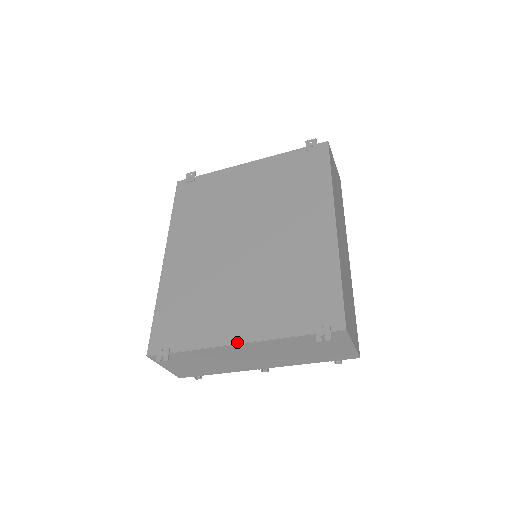
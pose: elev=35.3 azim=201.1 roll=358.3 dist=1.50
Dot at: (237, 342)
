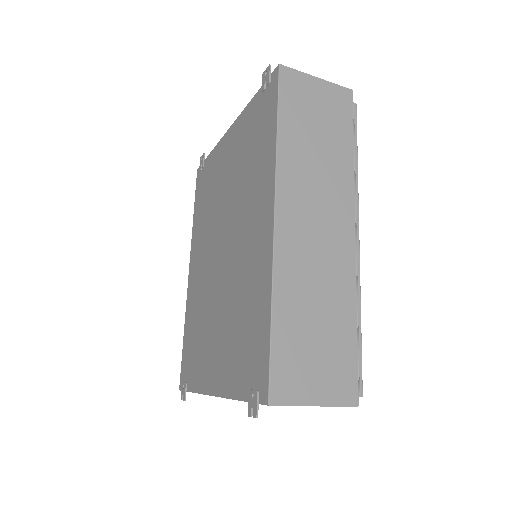
Dot at: (211, 393)
